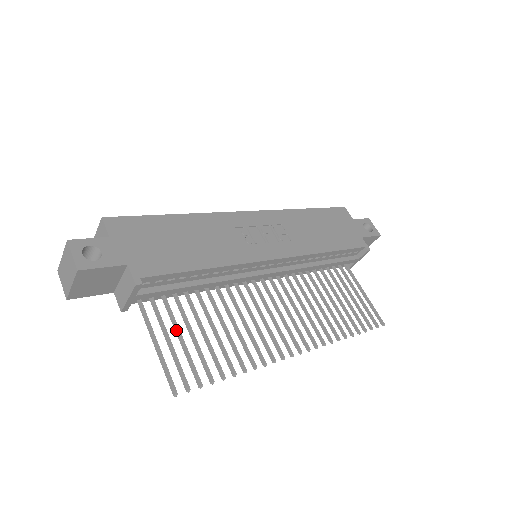
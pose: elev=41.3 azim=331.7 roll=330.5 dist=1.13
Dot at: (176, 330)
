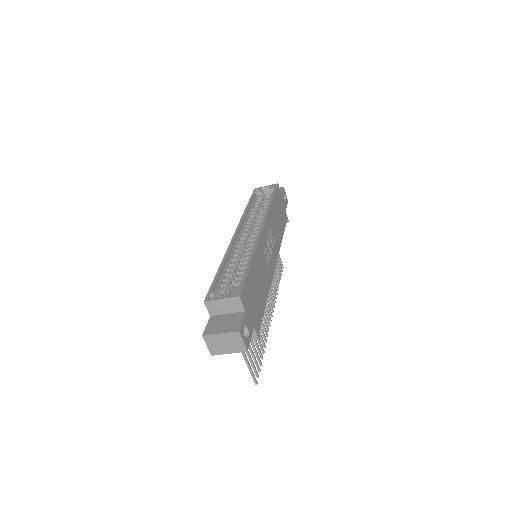
Dot at: occluded
